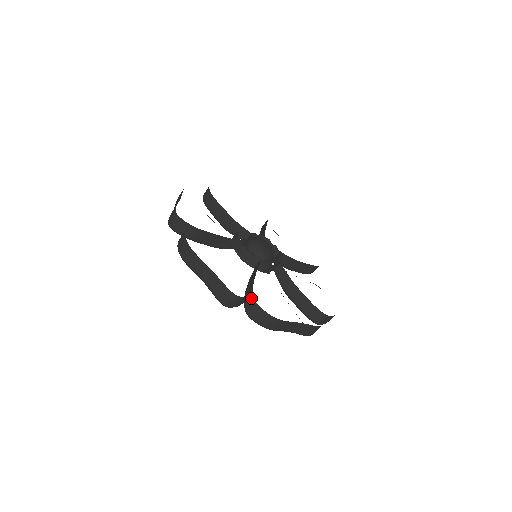
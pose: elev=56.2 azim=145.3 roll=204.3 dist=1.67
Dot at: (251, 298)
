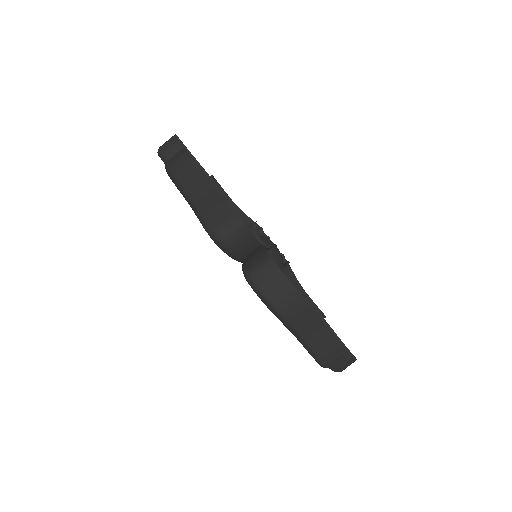
Dot at: occluded
